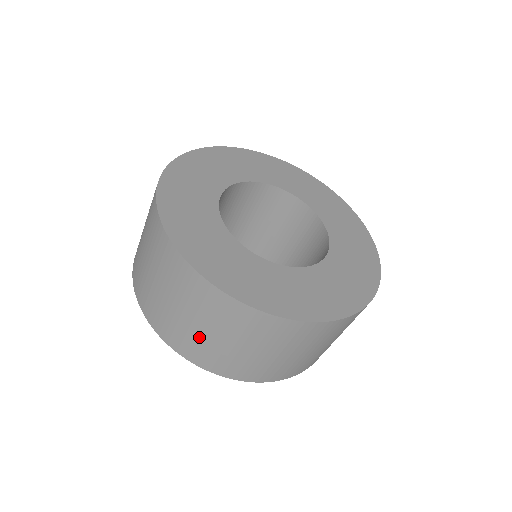
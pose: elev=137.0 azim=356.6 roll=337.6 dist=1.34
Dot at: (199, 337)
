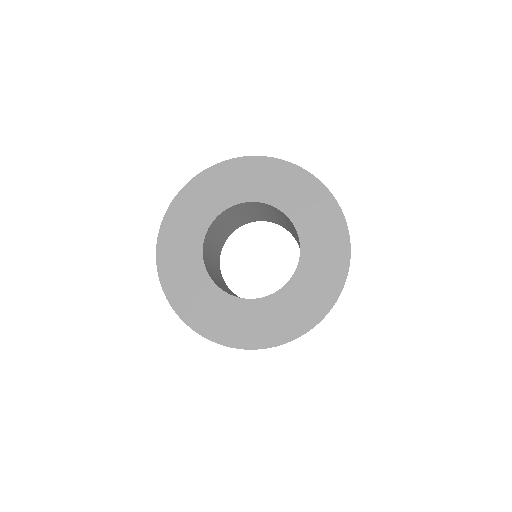
Dot at: occluded
